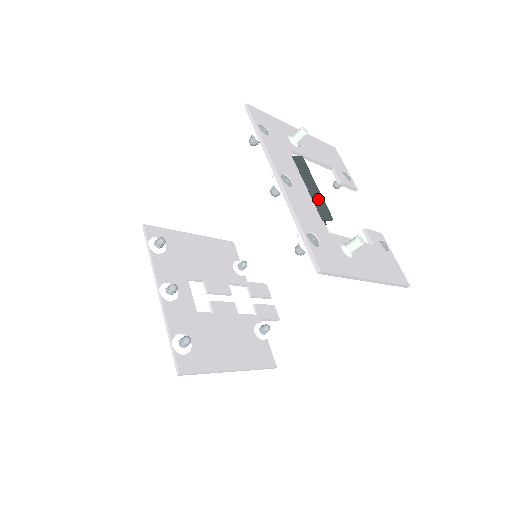
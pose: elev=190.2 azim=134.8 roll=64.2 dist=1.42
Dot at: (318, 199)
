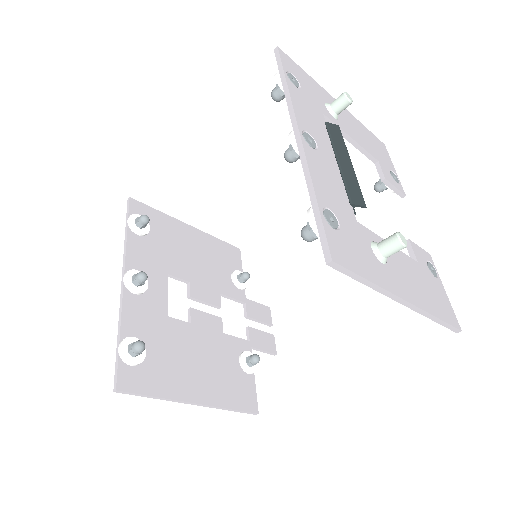
Dot at: (350, 177)
